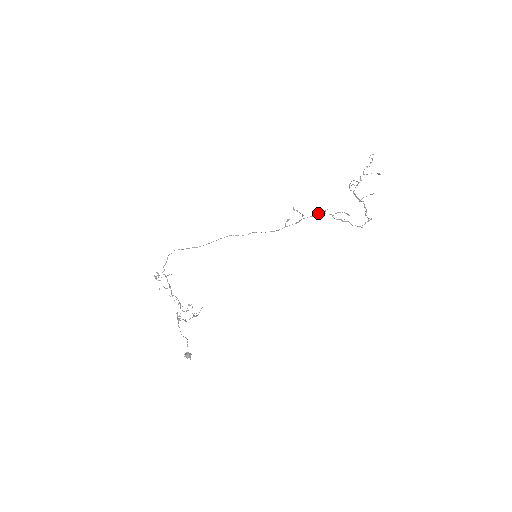
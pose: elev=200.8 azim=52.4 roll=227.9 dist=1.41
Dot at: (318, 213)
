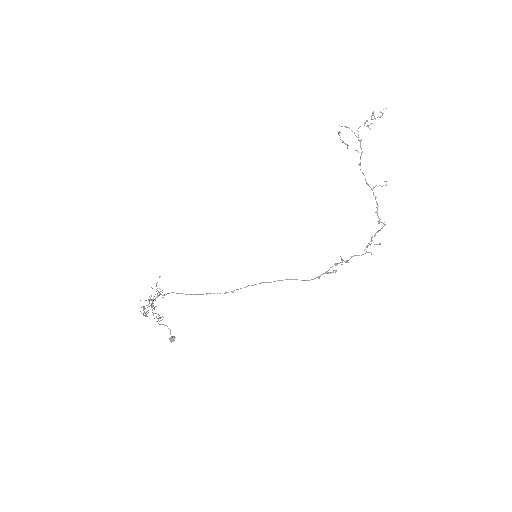
Dot at: occluded
